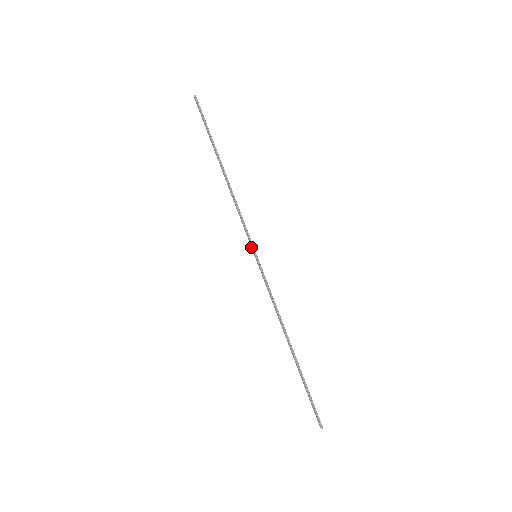
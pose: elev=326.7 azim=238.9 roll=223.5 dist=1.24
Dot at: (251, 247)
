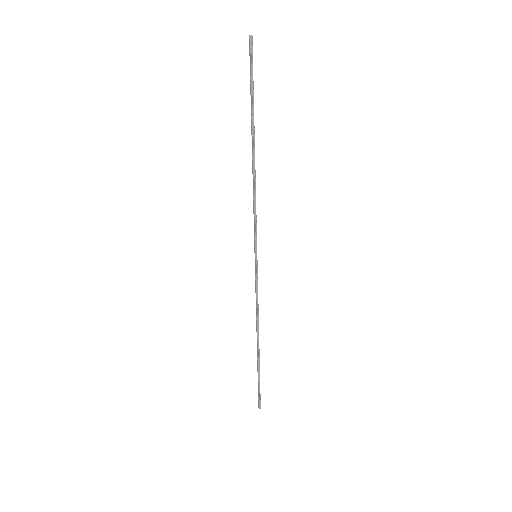
Dot at: (254, 246)
